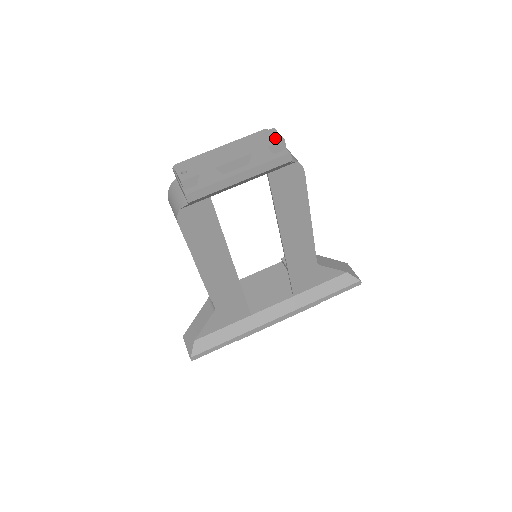
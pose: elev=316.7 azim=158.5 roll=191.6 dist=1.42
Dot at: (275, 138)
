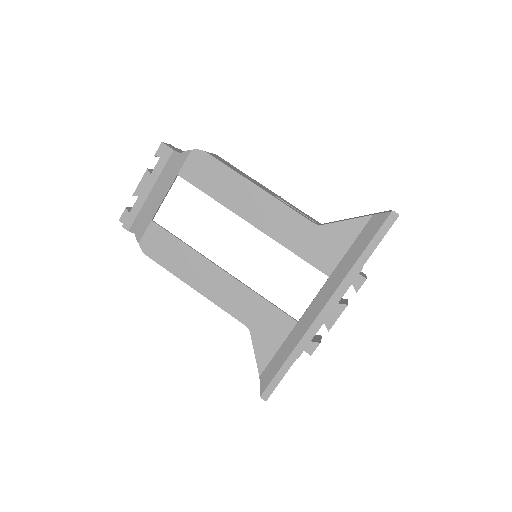
Dot at: occluded
